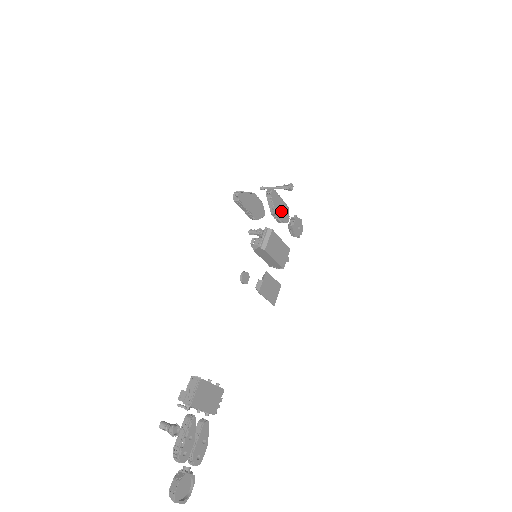
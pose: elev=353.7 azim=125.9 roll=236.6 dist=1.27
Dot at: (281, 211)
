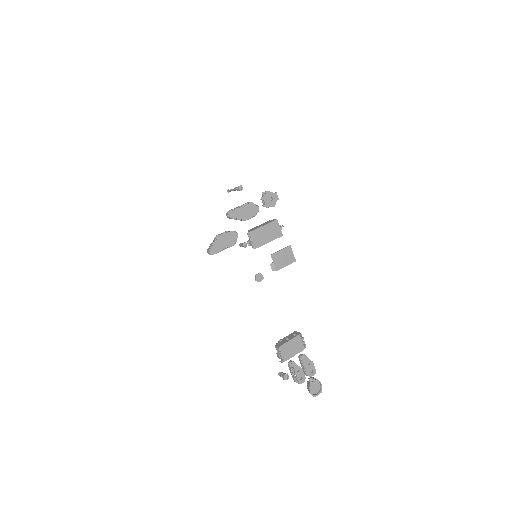
Dot at: (247, 213)
